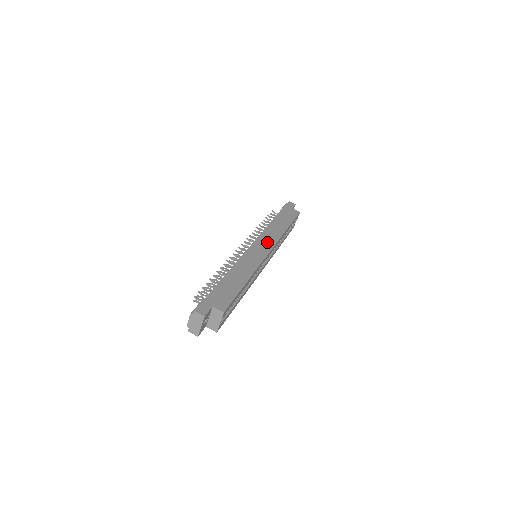
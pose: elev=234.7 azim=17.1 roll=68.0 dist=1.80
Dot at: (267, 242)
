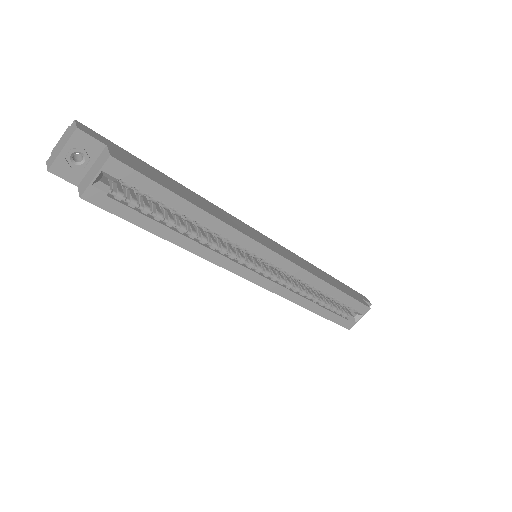
Dot at: (286, 253)
